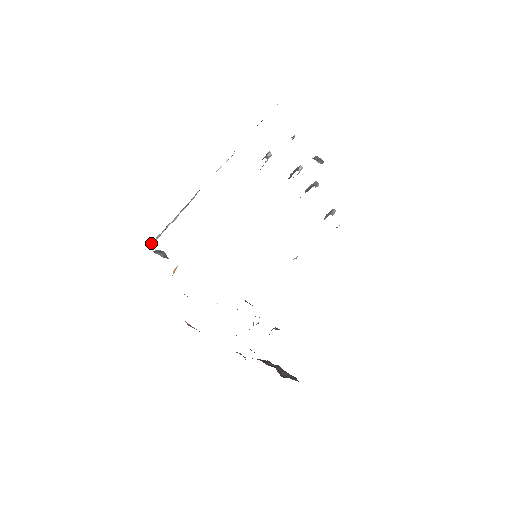
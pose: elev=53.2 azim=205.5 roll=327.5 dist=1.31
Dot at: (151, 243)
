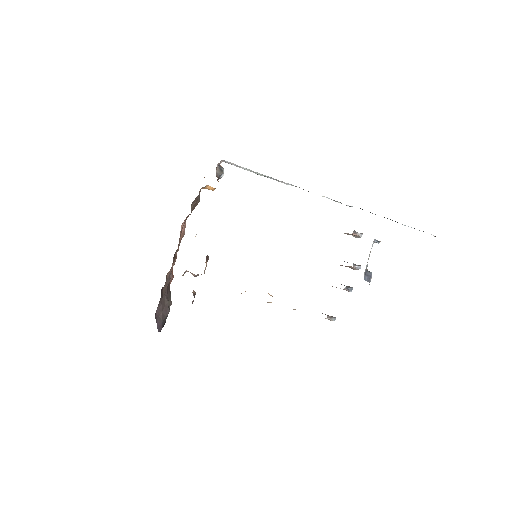
Dot at: occluded
